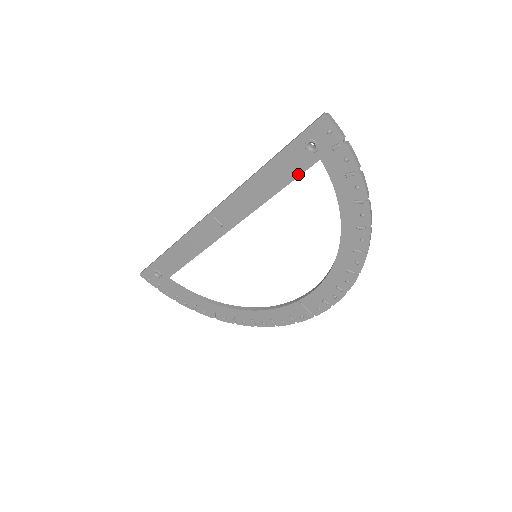
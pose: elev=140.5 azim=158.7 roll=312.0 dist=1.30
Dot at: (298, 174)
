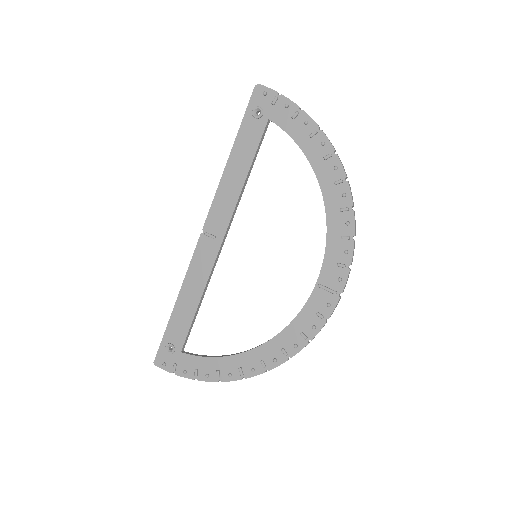
Dot at: (258, 143)
